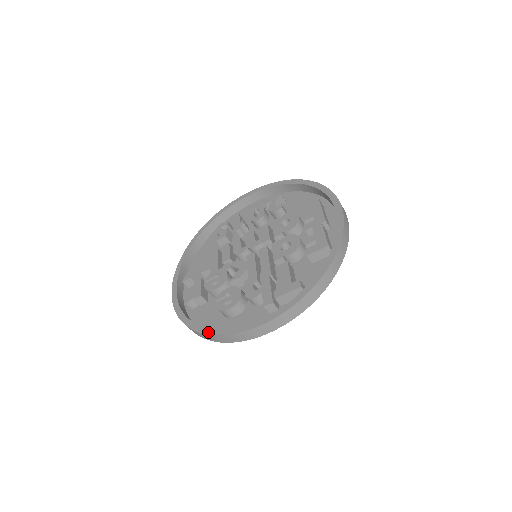
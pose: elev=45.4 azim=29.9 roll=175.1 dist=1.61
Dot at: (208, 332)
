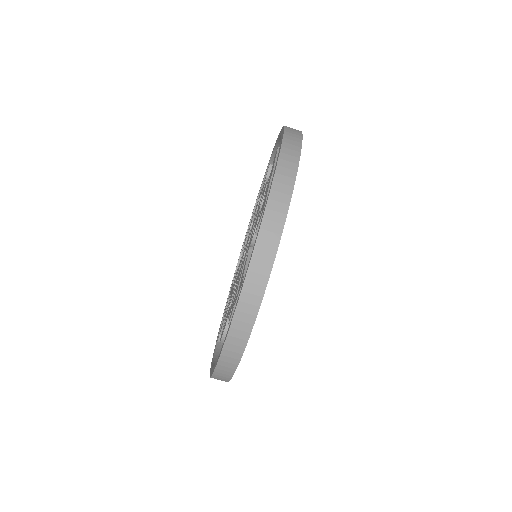
Dot at: (210, 374)
